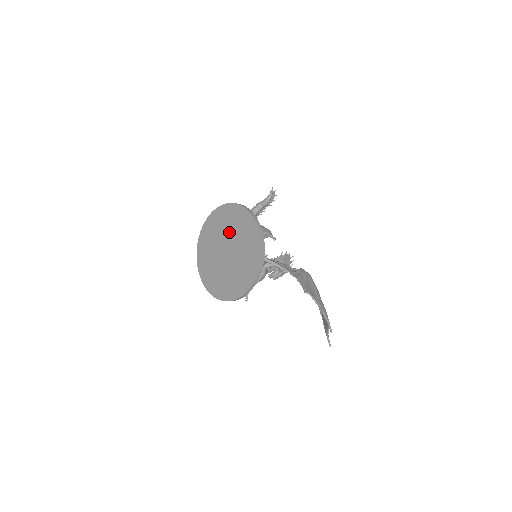
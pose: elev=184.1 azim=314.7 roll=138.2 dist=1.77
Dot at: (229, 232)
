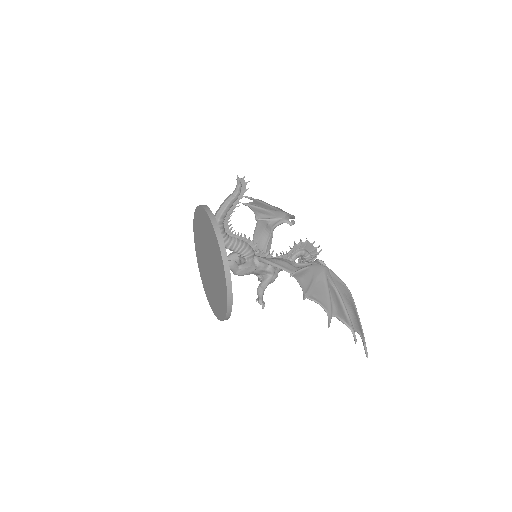
Dot at: (205, 240)
